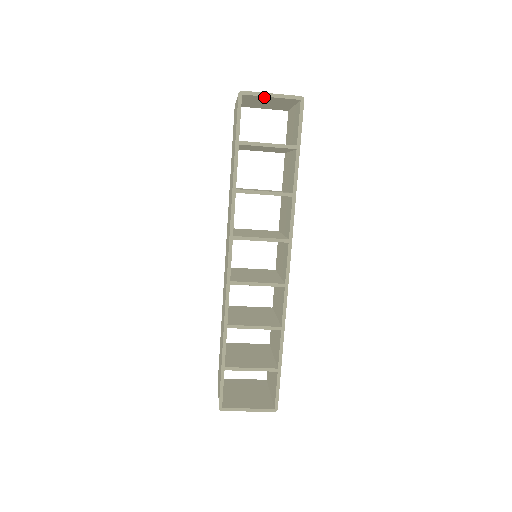
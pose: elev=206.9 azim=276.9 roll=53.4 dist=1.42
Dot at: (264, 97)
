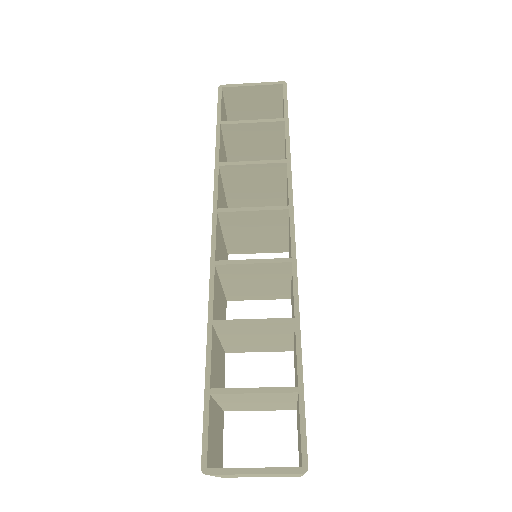
Dot at: (245, 90)
